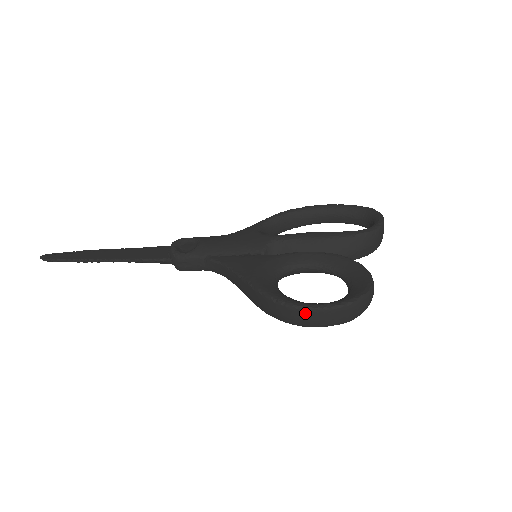
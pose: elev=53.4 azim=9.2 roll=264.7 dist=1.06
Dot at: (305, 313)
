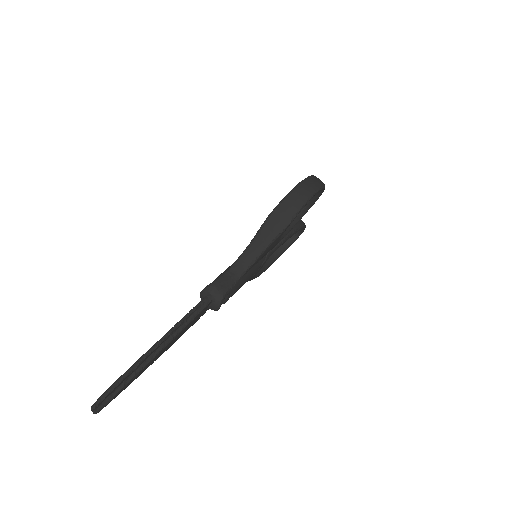
Dot at: (301, 186)
